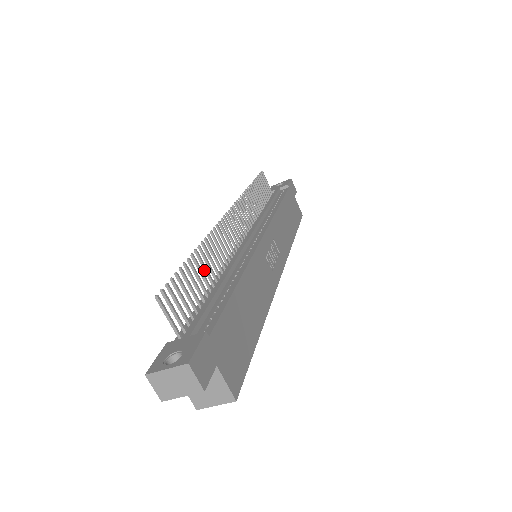
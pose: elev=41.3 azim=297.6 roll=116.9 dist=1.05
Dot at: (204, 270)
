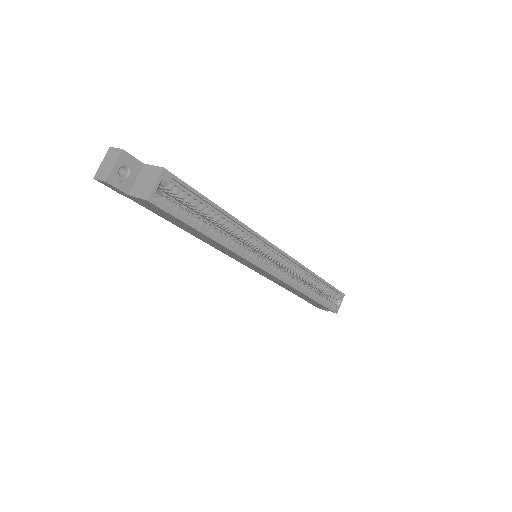
Dot at: occluded
